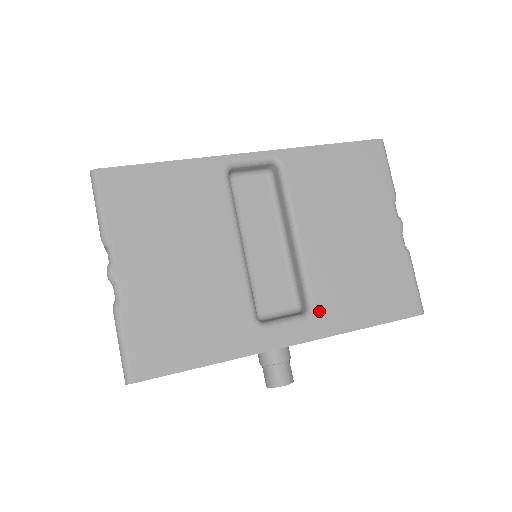
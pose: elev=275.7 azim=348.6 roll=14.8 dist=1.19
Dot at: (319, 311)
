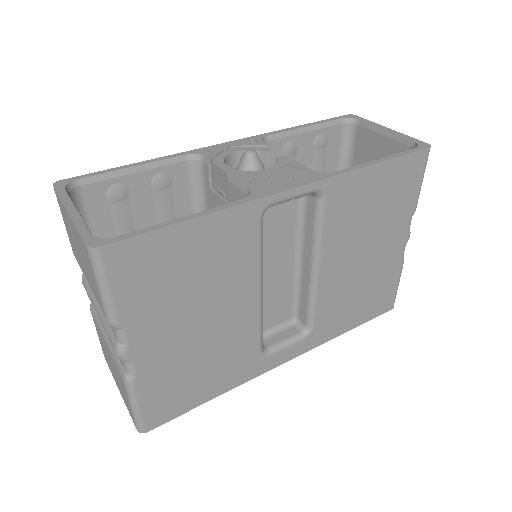
Dot at: (317, 330)
